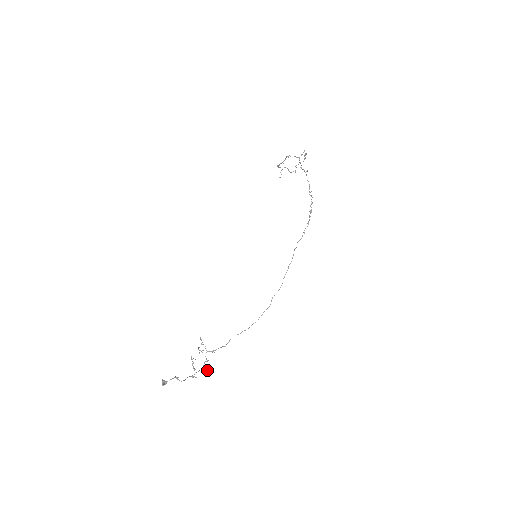
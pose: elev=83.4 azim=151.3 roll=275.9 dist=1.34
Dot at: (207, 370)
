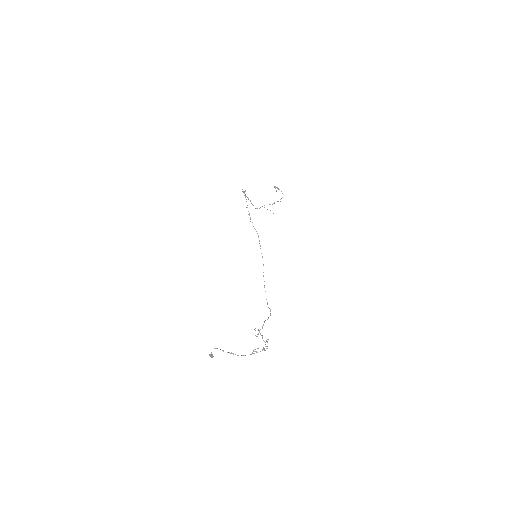
Dot at: occluded
